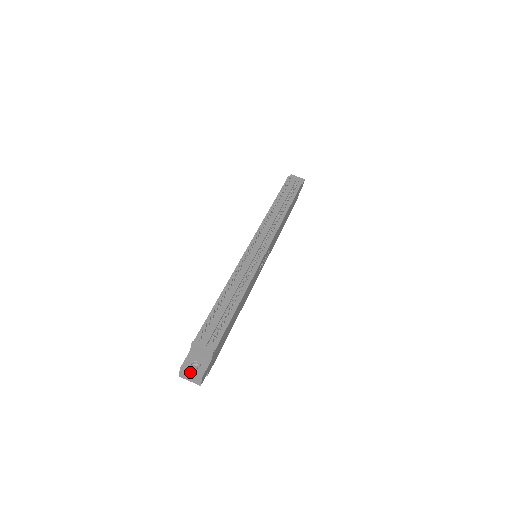
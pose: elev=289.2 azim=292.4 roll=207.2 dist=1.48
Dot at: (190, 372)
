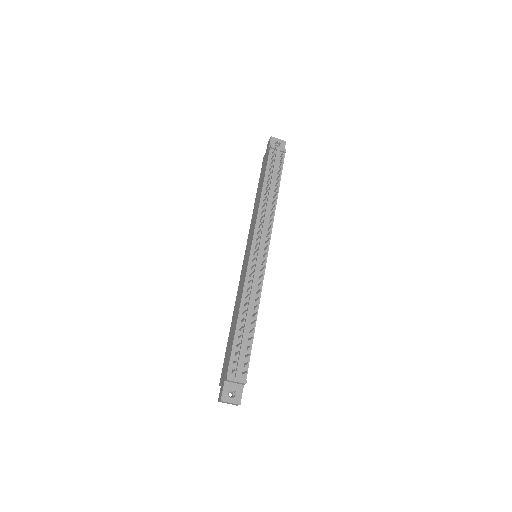
Dot at: (230, 402)
